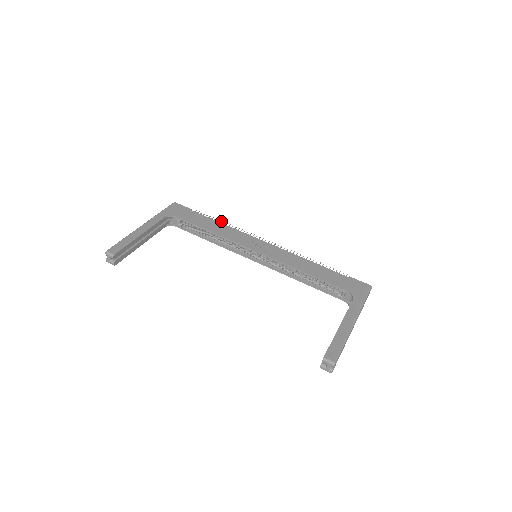
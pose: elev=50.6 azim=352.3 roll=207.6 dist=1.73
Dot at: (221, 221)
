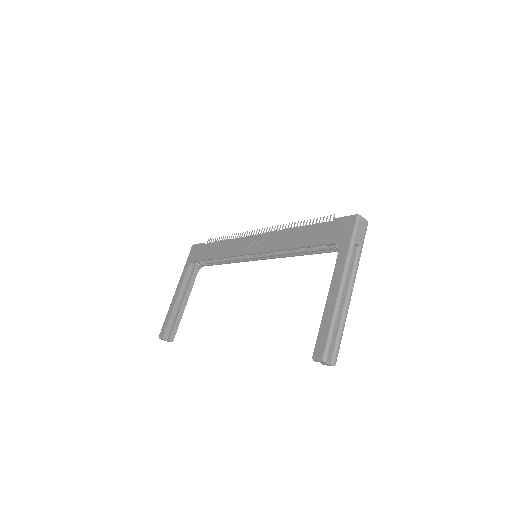
Dot at: (225, 237)
